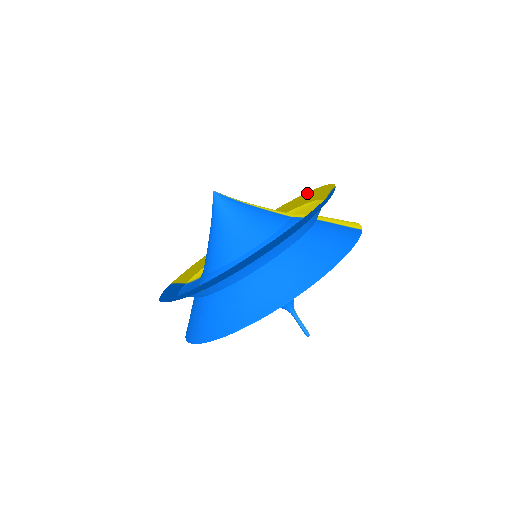
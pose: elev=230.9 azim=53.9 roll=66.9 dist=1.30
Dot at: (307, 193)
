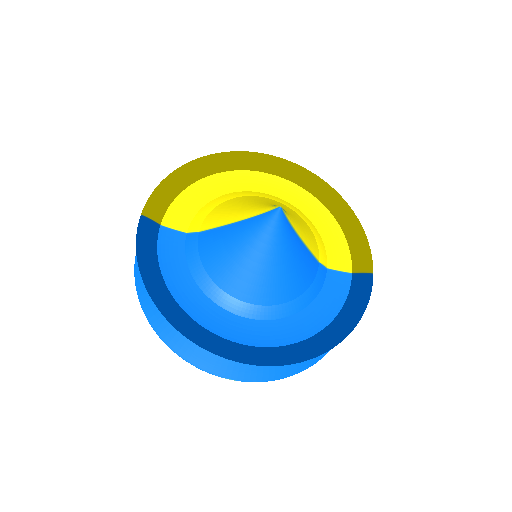
Dot at: (334, 192)
